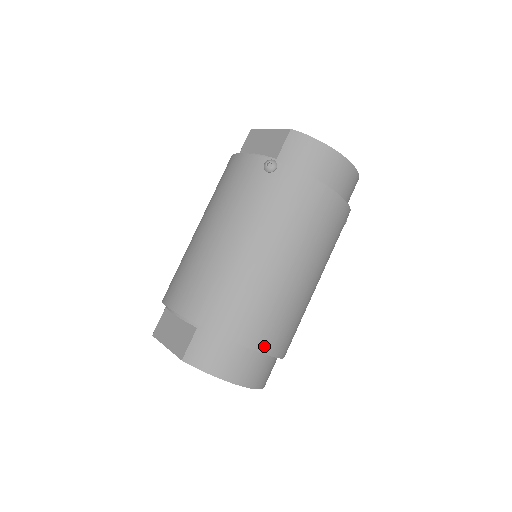
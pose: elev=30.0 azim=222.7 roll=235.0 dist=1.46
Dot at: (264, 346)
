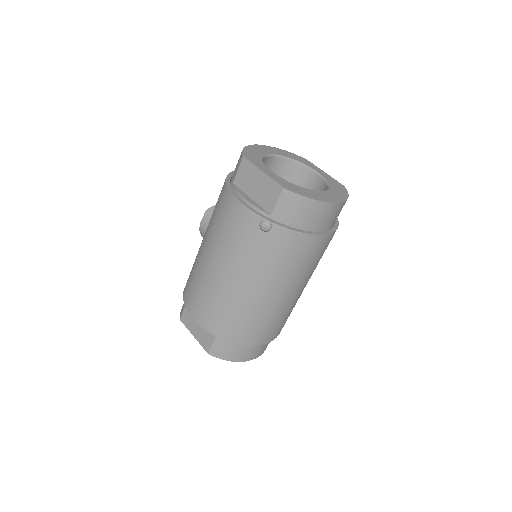
Dot at: (267, 340)
